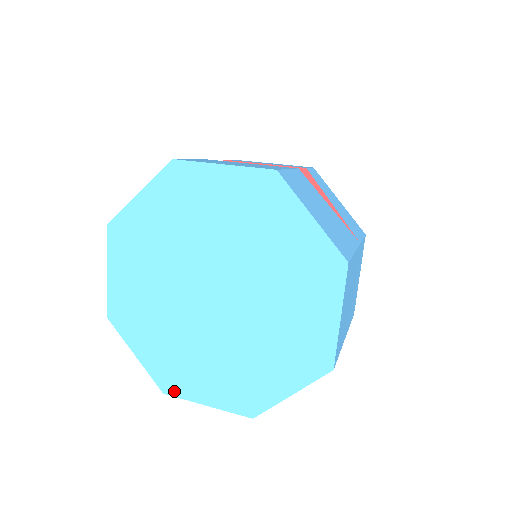
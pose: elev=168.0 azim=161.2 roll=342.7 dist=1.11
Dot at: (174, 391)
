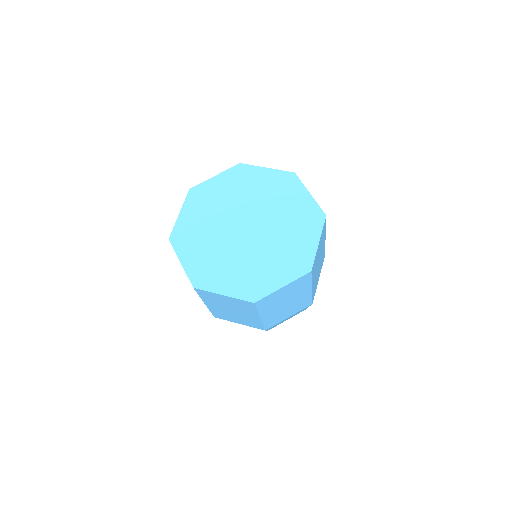
Dot at: (202, 286)
